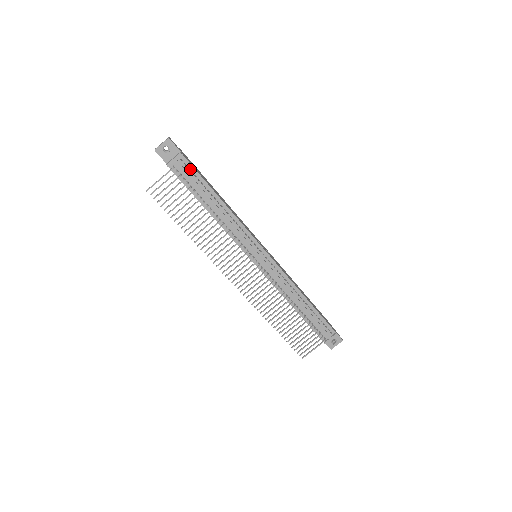
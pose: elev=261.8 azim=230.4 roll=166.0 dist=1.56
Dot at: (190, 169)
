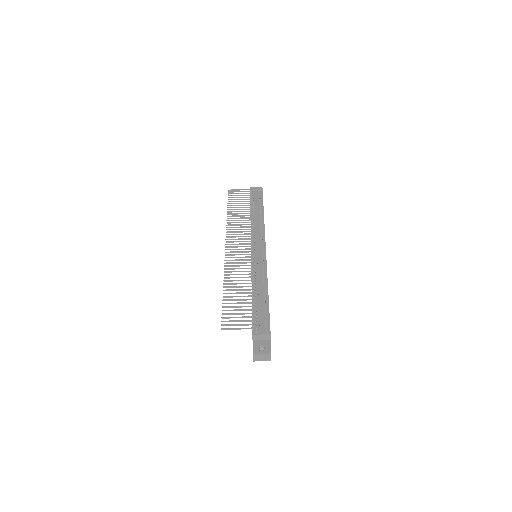
Dot at: (260, 197)
